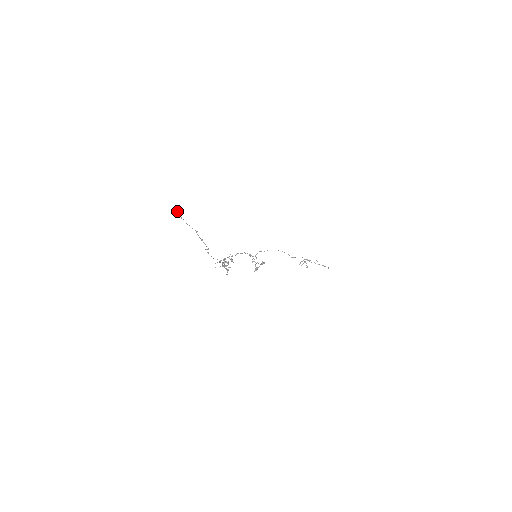
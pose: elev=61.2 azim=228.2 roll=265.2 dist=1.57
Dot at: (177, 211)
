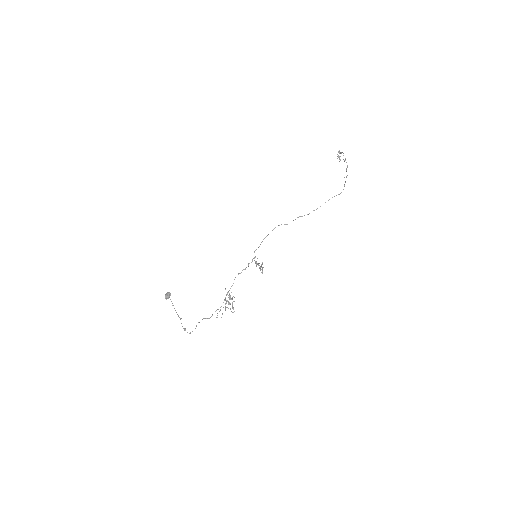
Dot at: (167, 298)
